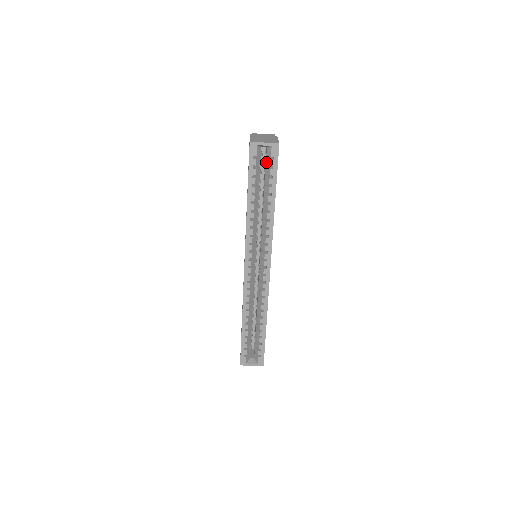
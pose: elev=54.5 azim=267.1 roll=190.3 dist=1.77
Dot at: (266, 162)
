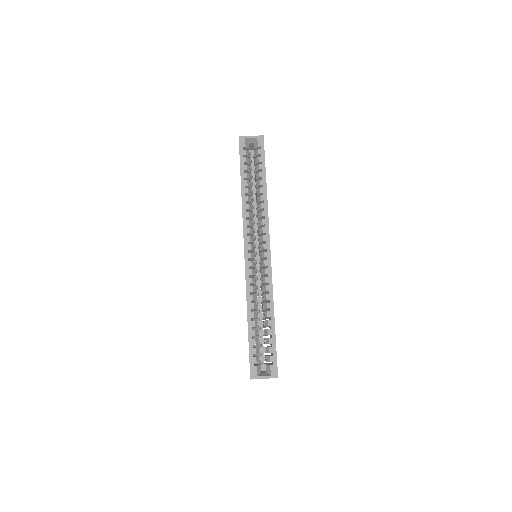
Dot at: (254, 155)
